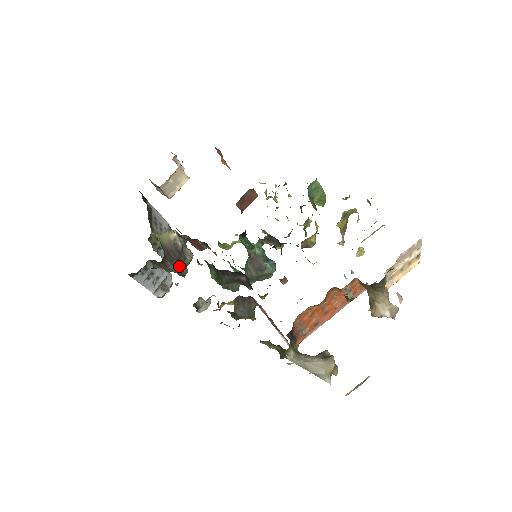
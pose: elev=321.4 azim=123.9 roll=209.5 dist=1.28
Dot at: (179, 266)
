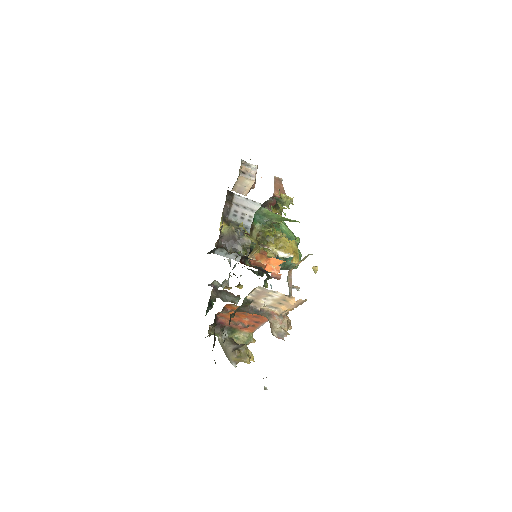
Dot at: (236, 250)
